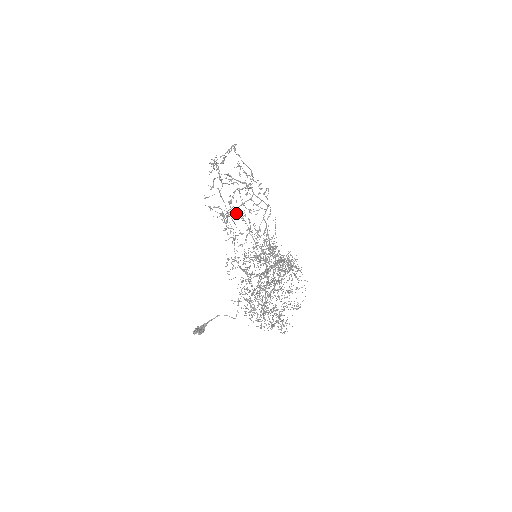
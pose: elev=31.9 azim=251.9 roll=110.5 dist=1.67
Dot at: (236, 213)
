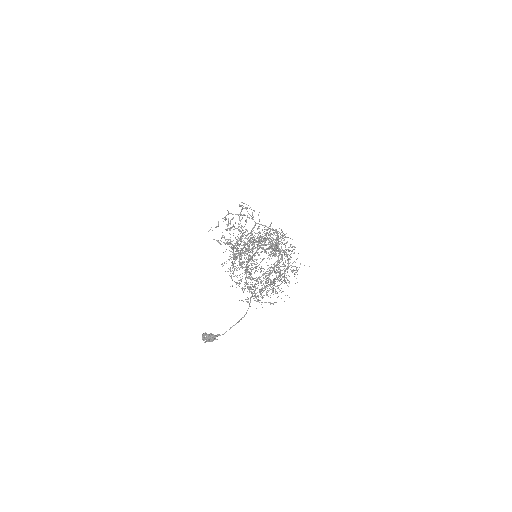
Dot at: occluded
